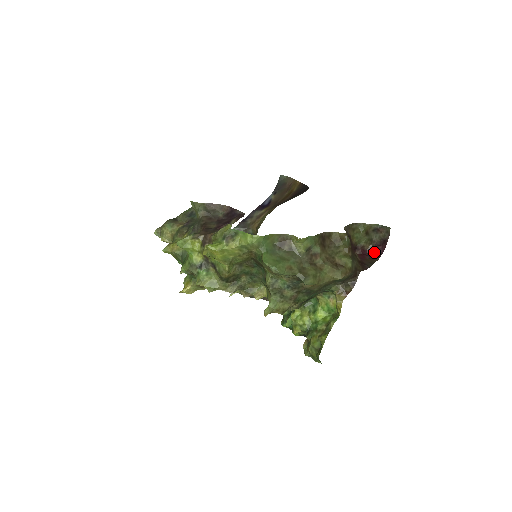
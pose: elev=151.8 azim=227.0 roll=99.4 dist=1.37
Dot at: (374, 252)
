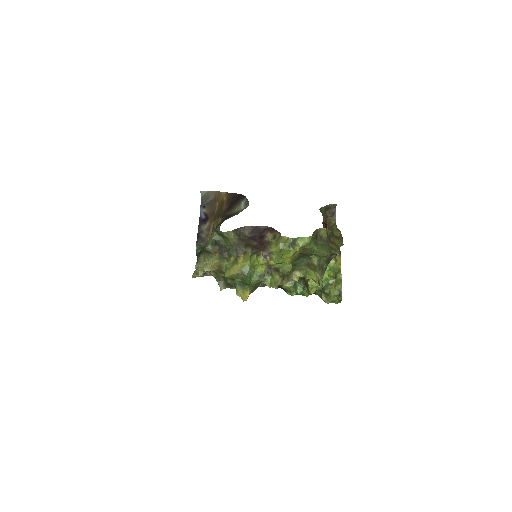
Dot at: occluded
